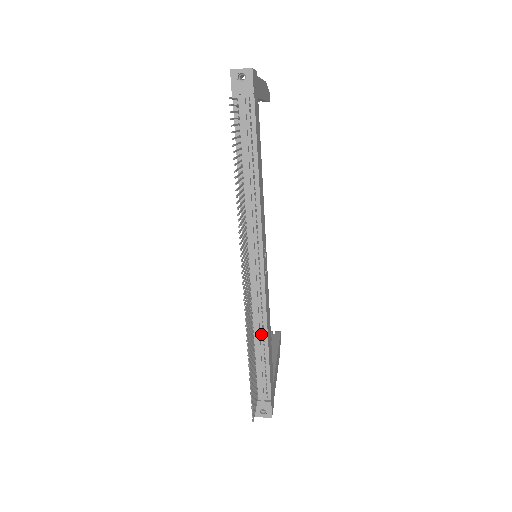
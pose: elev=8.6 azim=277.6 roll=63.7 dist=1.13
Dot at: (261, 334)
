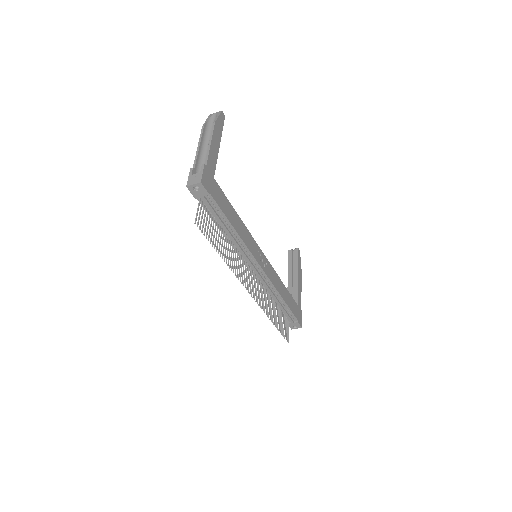
Dot at: (277, 297)
